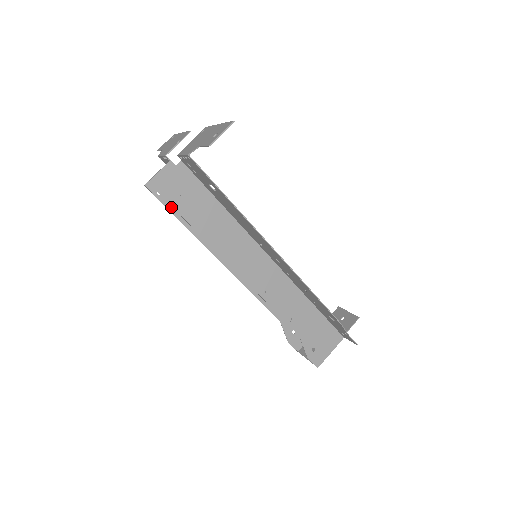
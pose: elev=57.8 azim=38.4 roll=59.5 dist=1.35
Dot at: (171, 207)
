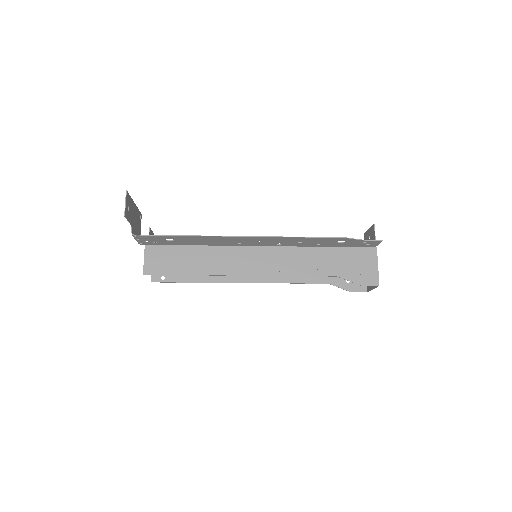
Dot at: (178, 280)
